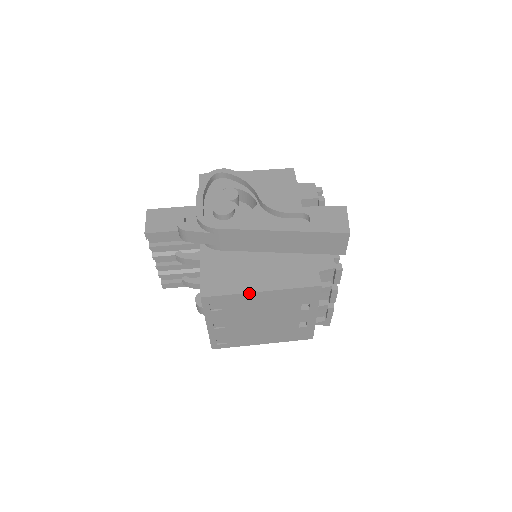
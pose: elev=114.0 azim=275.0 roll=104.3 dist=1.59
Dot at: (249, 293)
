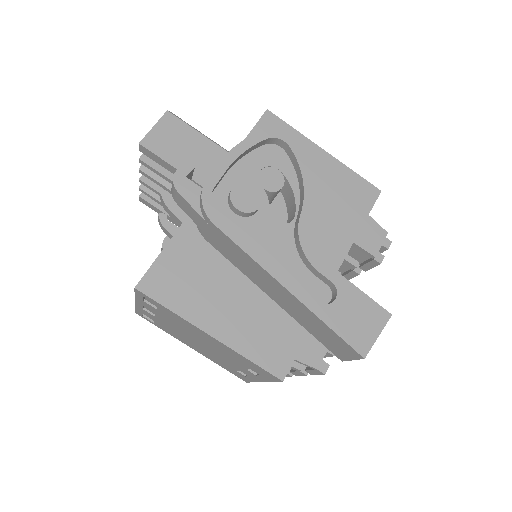
Dot at: (194, 325)
